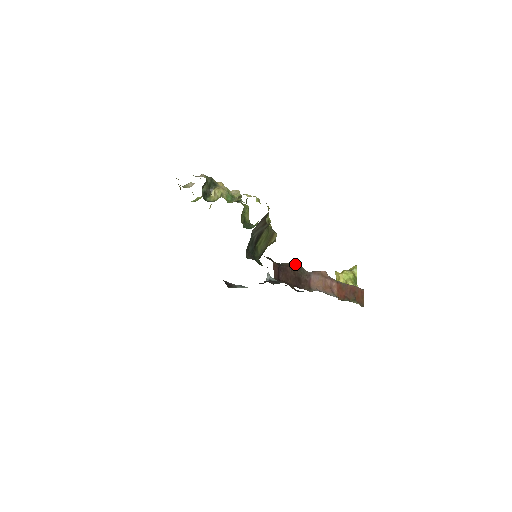
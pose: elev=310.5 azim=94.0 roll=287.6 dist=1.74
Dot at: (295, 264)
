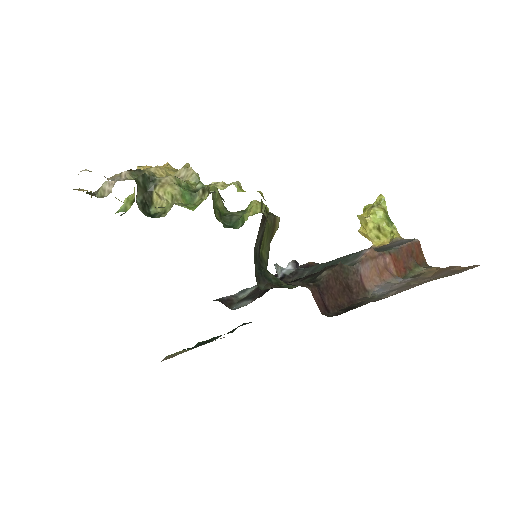
Dot at: (335, 267)
